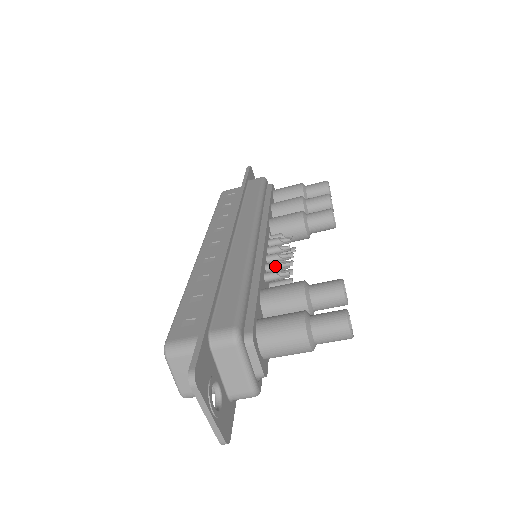
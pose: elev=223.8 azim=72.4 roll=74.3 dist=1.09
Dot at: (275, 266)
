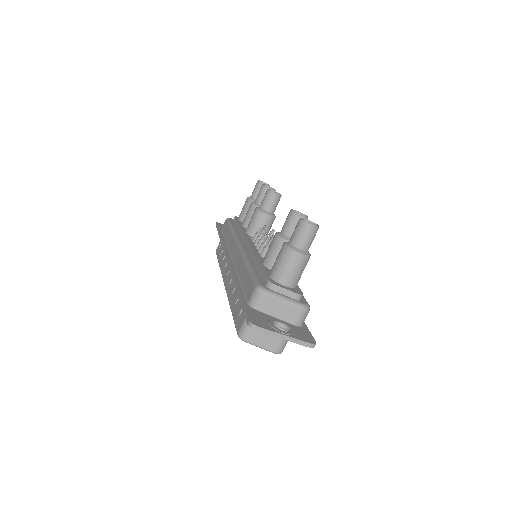
Dot at: (262, 246)
